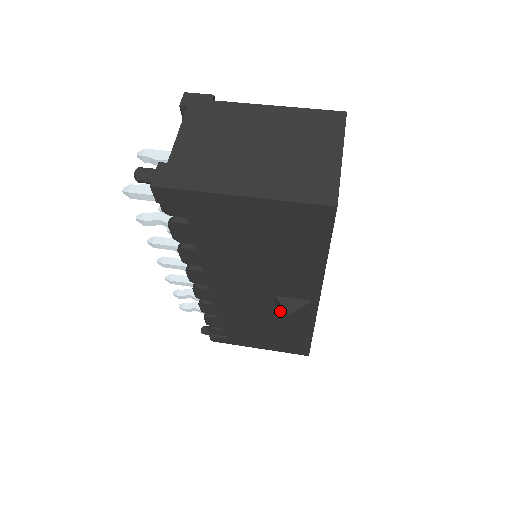
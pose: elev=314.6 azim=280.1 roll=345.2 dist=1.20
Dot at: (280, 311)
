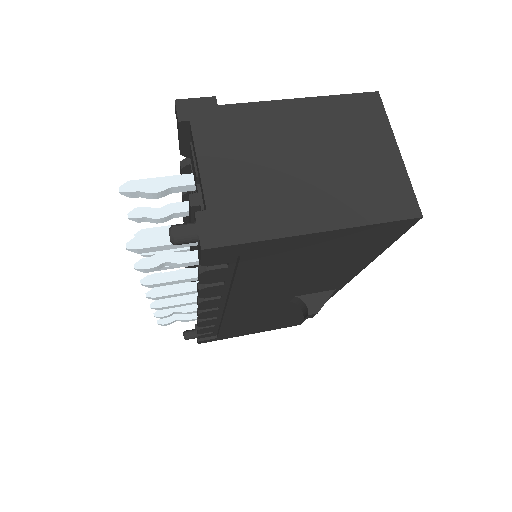
Dot at: (308, 311)
